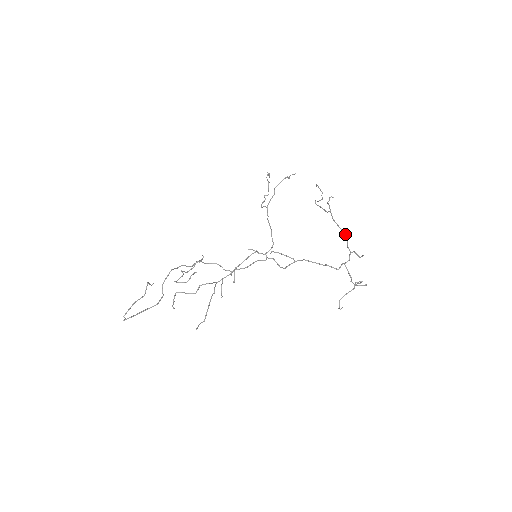
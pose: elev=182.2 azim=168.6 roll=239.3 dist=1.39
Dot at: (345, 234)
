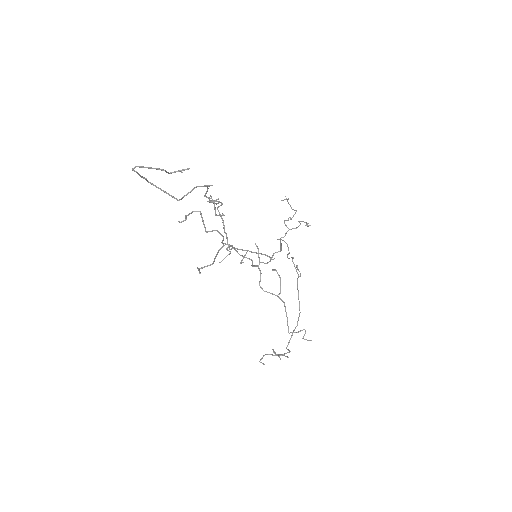
Dot at: occluded
